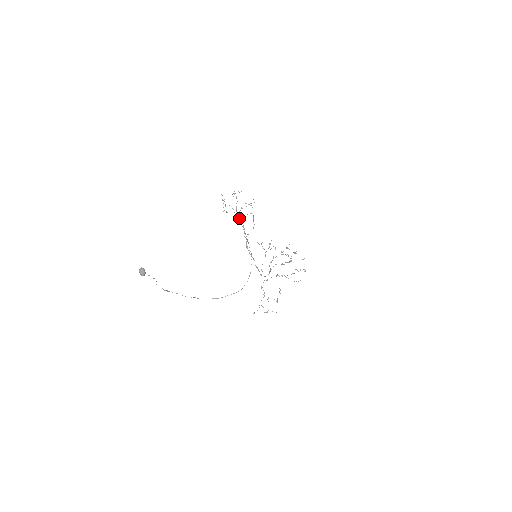
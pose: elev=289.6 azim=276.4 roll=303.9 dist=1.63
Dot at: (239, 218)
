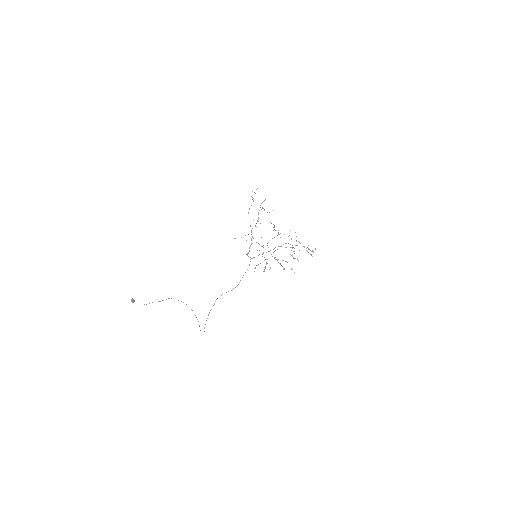
Dot at: occluded
